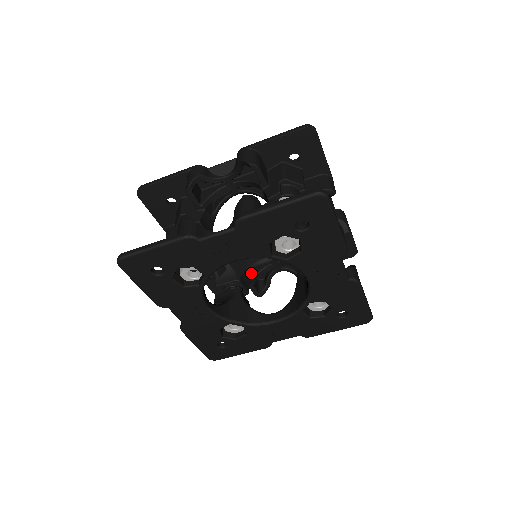
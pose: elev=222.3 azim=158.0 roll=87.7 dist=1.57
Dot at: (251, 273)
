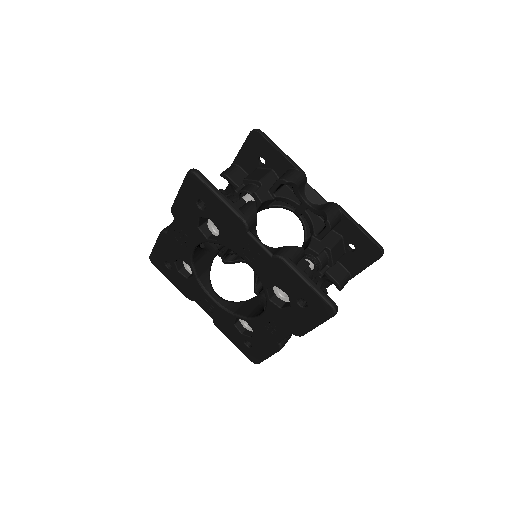
Dot at: occluded
